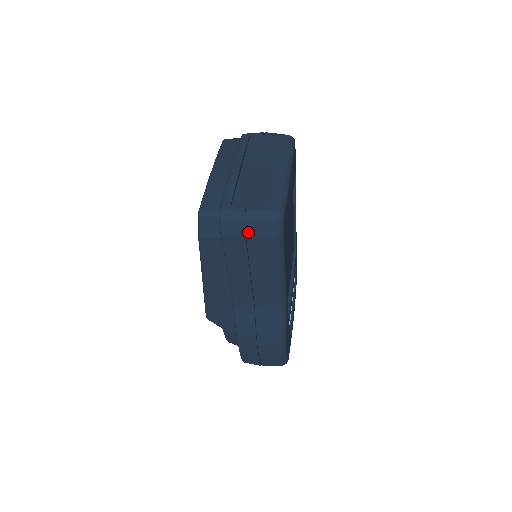
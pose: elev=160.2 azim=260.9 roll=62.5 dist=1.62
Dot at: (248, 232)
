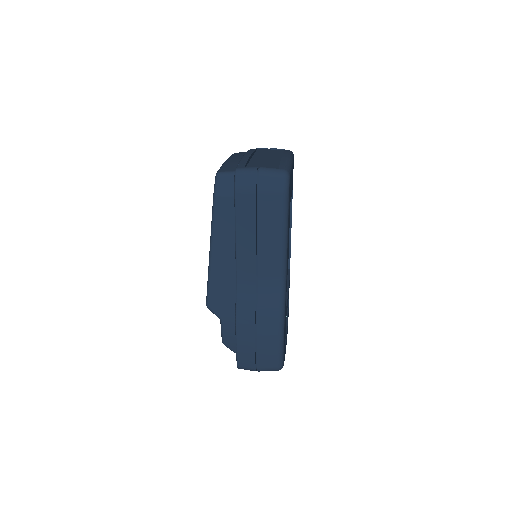
Dot at: (259, 186)
